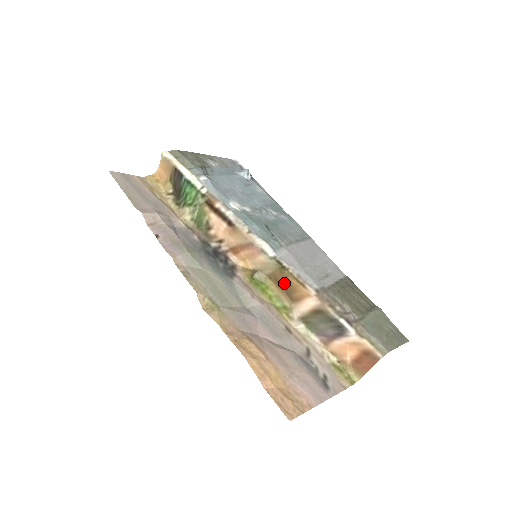
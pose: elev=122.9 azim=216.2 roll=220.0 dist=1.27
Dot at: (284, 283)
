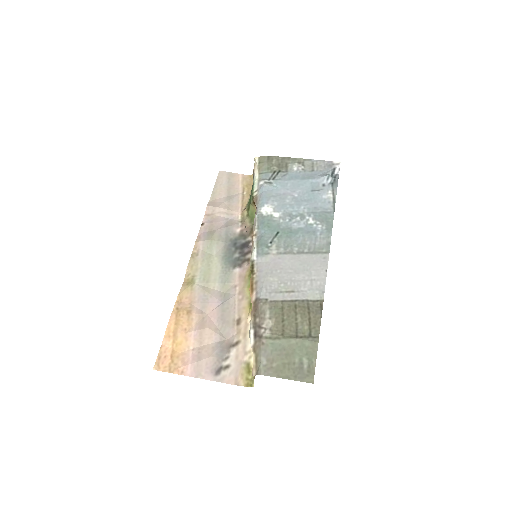
Dot at: occluded
